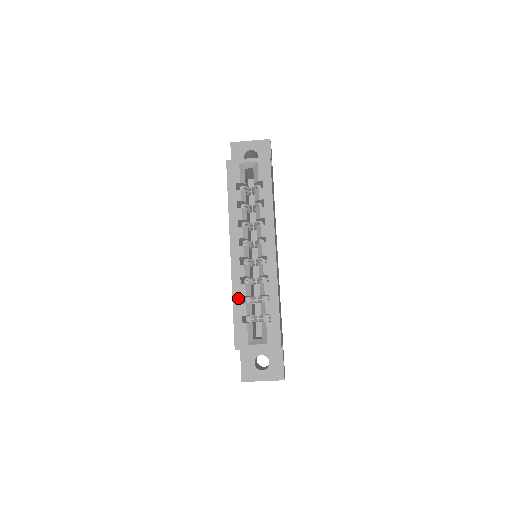
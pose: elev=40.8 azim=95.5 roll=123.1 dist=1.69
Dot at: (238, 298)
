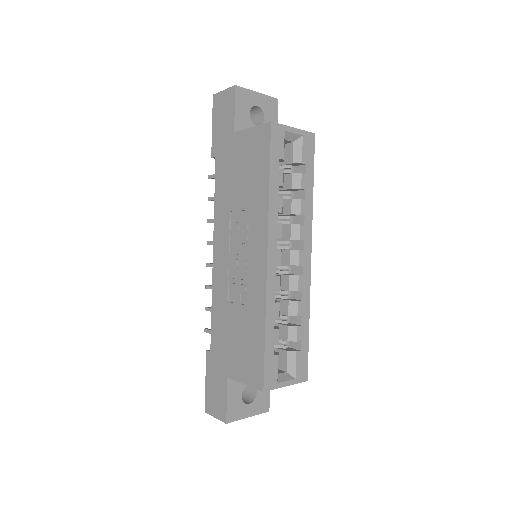
Dot at: (271, 322)
